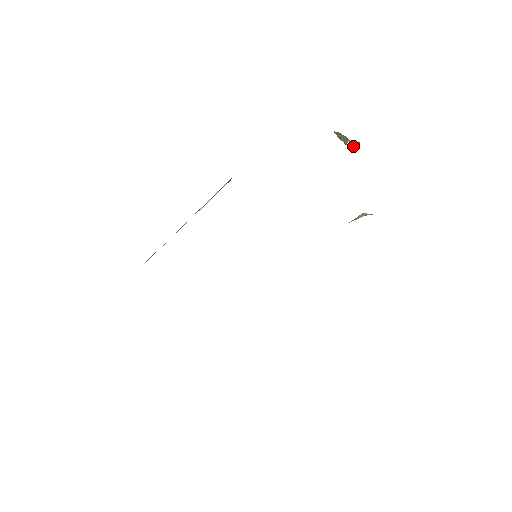
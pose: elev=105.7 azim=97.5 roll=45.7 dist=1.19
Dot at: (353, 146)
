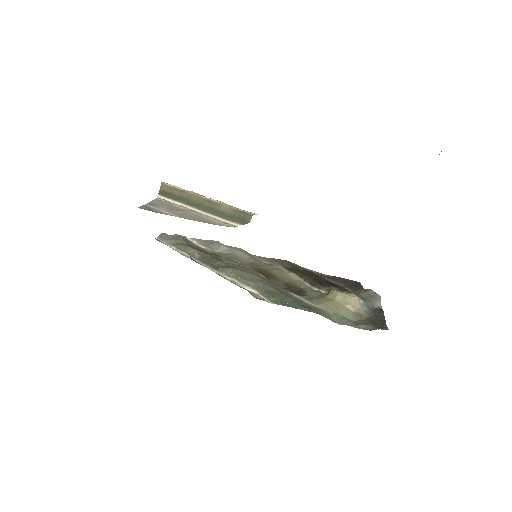
Dot at: occluded
